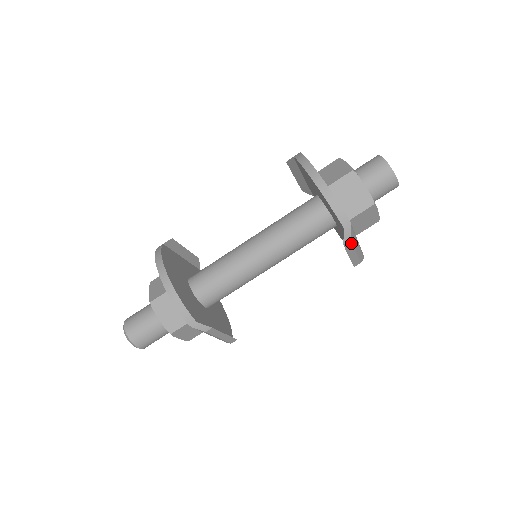
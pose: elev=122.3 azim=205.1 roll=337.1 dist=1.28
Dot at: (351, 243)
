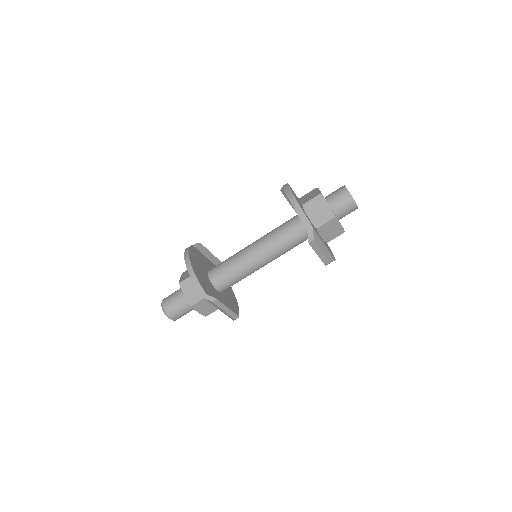
Dot at: (315, 243)
